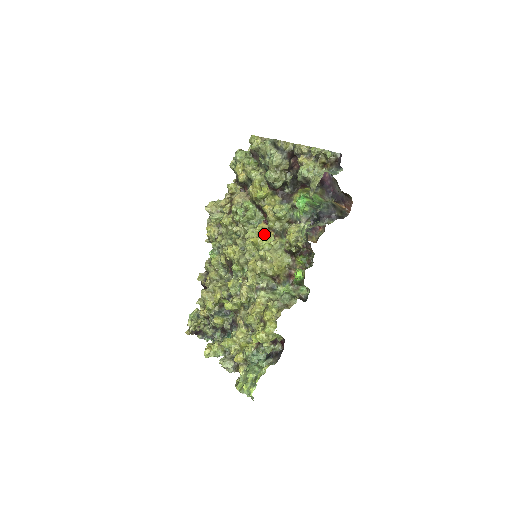
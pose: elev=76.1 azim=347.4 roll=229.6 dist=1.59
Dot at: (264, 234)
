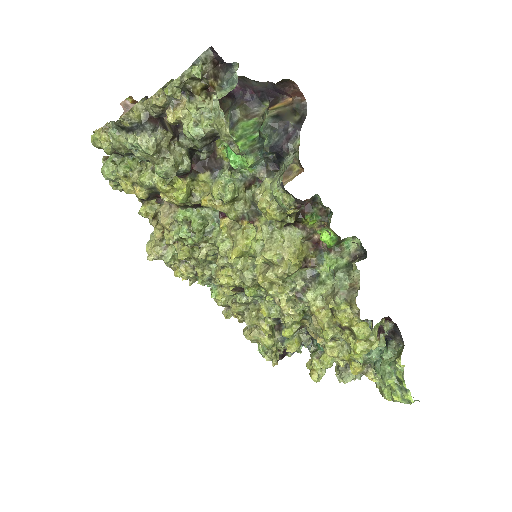
Dot at: (237, 234)
